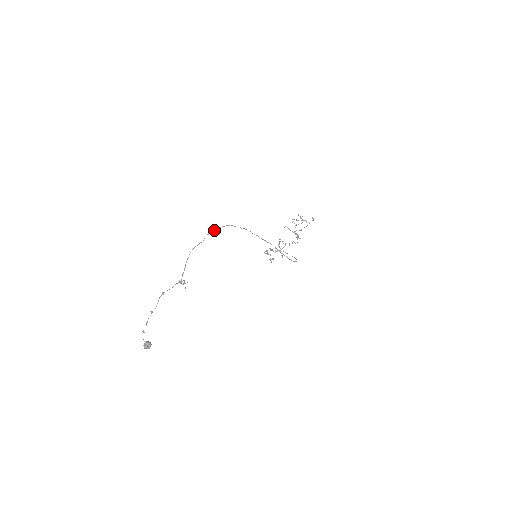
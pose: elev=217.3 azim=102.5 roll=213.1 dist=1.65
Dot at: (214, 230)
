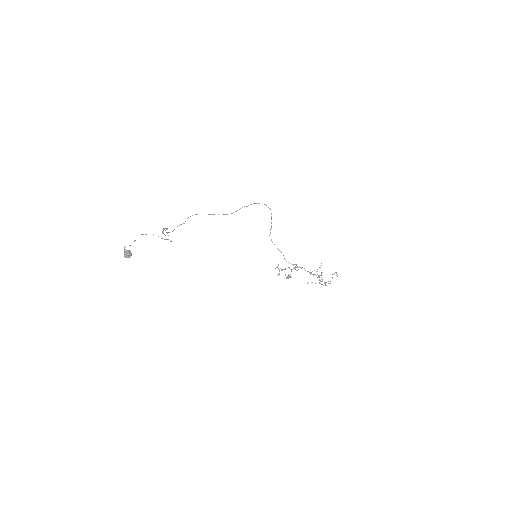
Dot at: occluded
